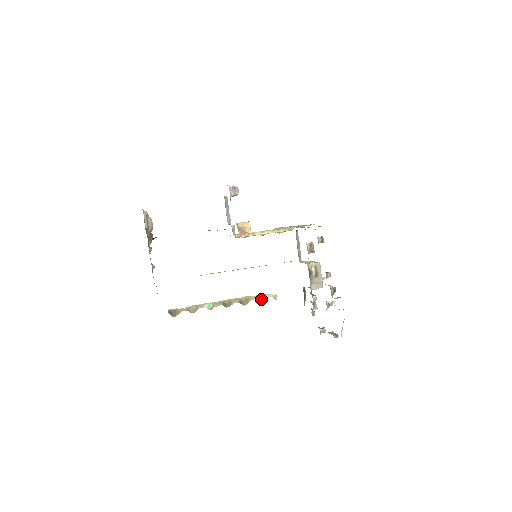
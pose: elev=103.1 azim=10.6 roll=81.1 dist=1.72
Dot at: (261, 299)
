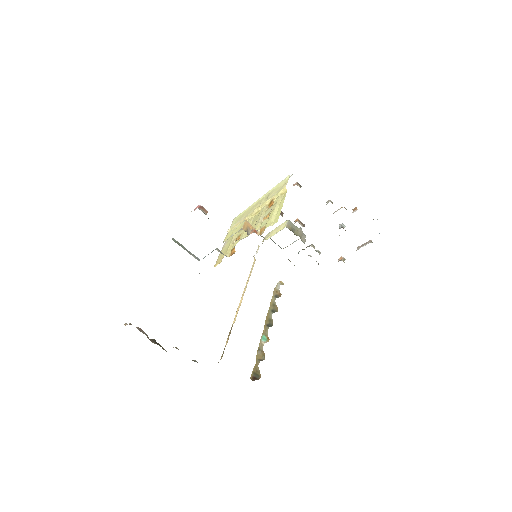
Dot at: (278, 294)
